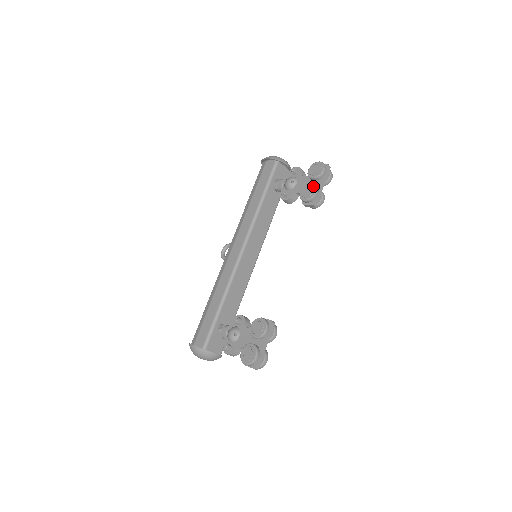
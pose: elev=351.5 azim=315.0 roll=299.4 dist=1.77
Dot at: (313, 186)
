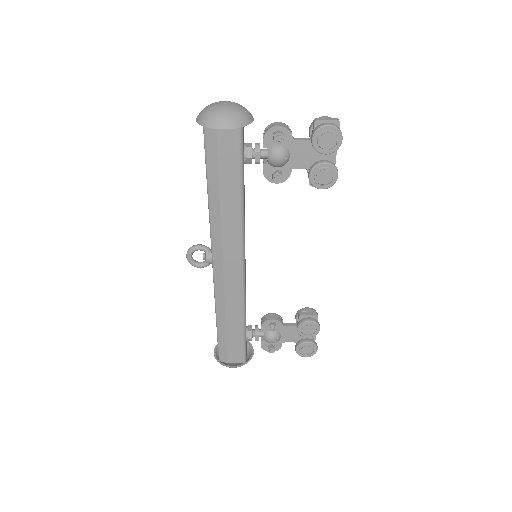
Dot at: (332, 168)
